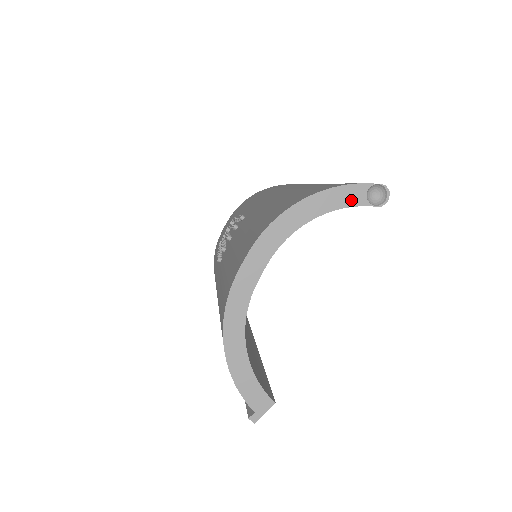
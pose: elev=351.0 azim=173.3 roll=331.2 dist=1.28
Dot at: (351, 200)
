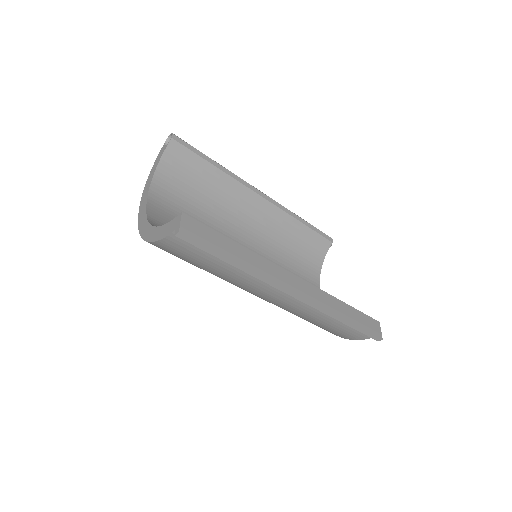
Dot at: (161, 155)
